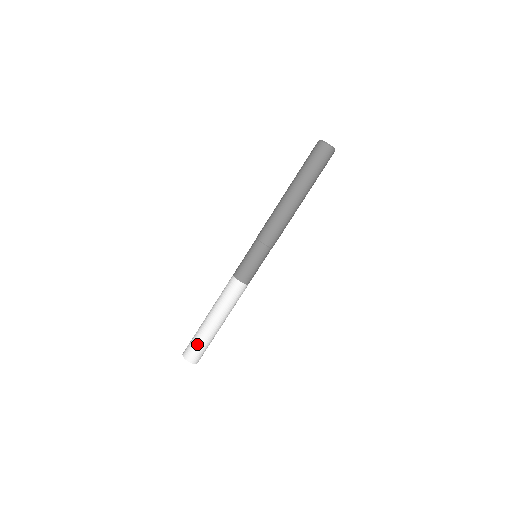
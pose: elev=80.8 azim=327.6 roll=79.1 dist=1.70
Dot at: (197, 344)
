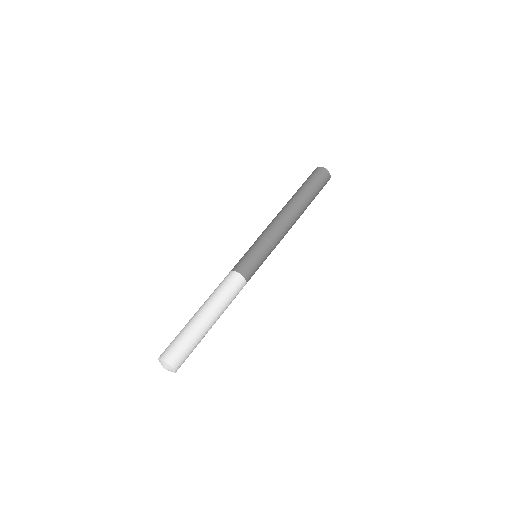
Dot at: (182, 341)
